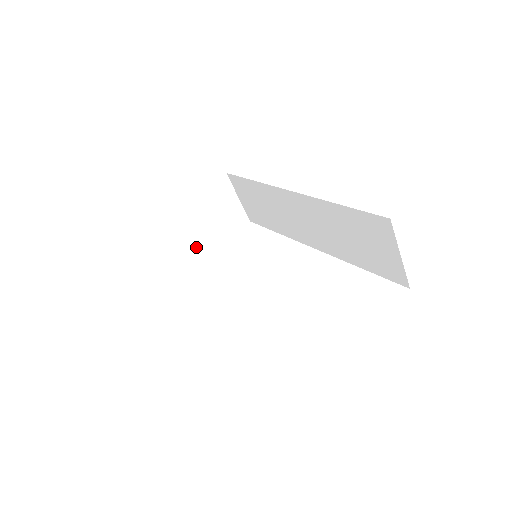
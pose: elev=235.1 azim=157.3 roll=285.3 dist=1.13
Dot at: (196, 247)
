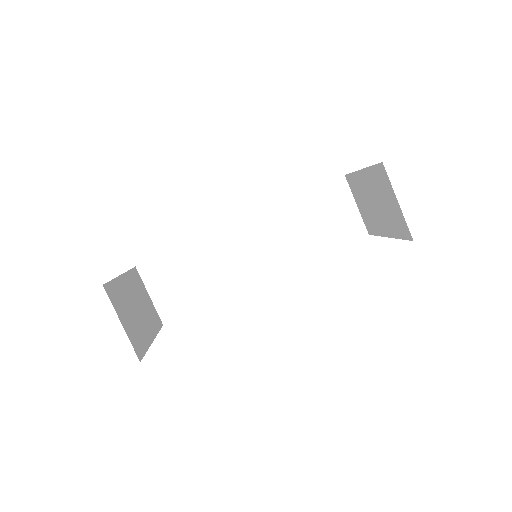
Dot at: (143, 331)
